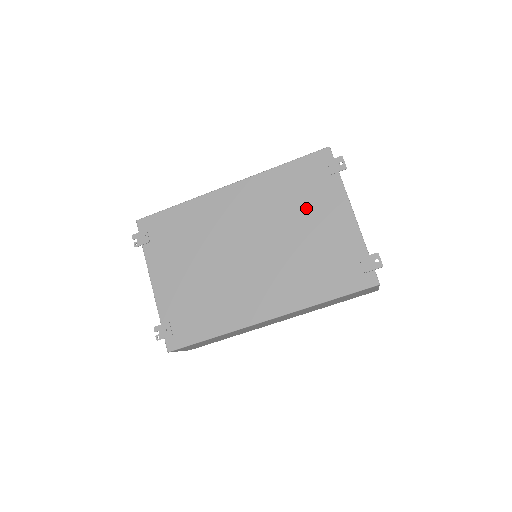
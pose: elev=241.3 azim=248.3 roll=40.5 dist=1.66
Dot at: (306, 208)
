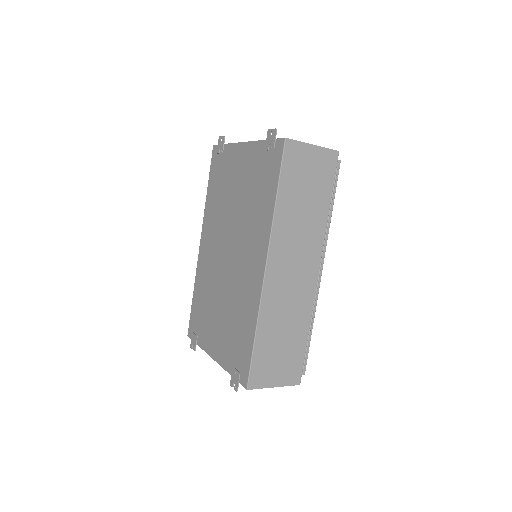
Dot at: (228, 184)
